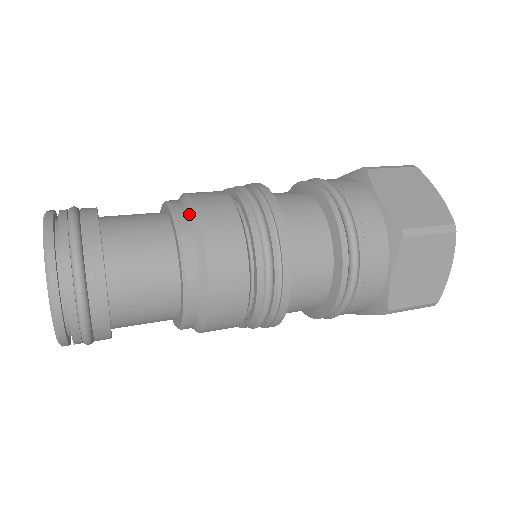
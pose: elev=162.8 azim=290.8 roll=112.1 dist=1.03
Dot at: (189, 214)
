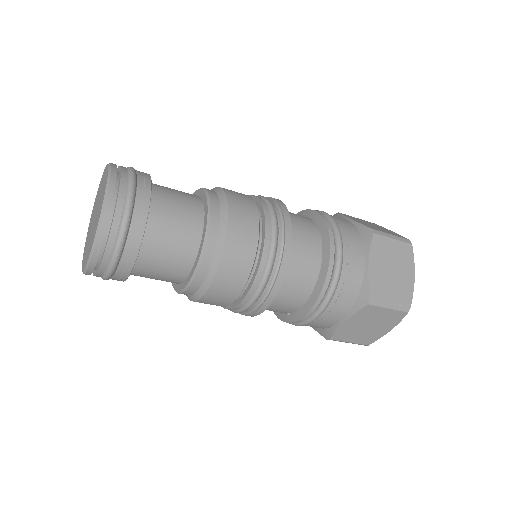
Dot at: occluded
